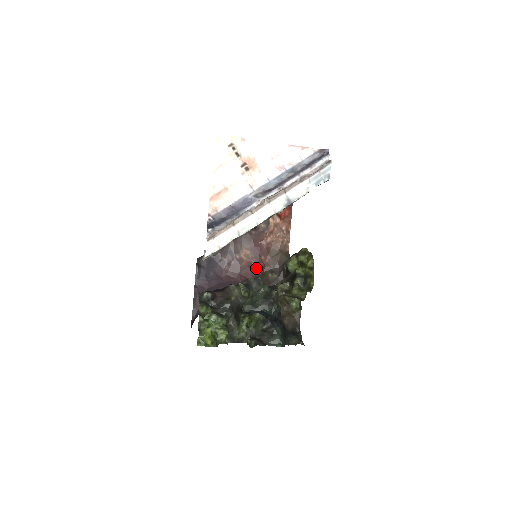
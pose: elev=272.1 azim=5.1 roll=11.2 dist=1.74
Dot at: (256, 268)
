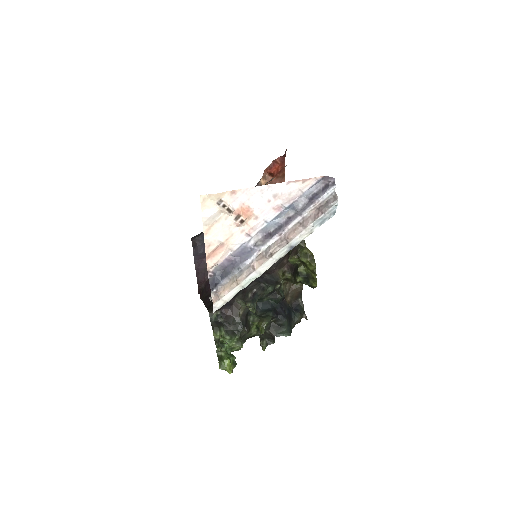
Dot at: occluded
